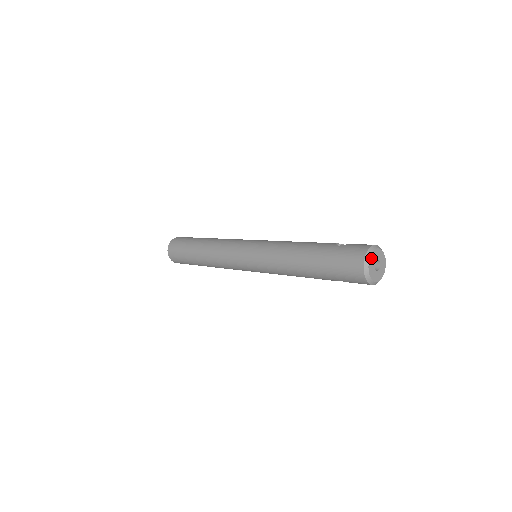
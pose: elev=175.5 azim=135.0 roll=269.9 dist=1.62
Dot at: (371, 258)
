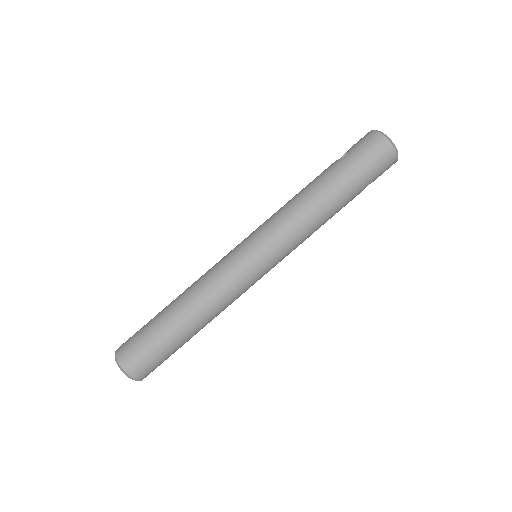
Dot at: (385, 136)
